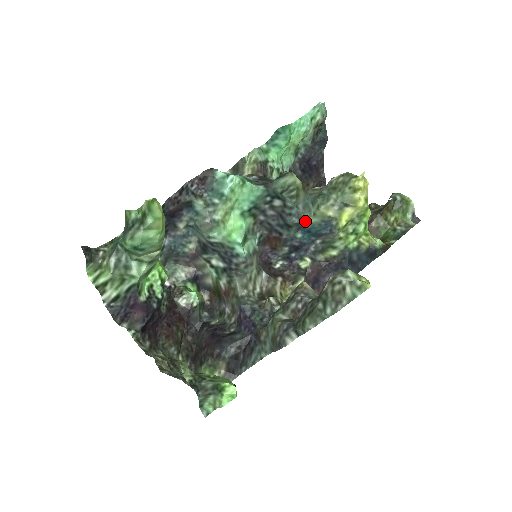
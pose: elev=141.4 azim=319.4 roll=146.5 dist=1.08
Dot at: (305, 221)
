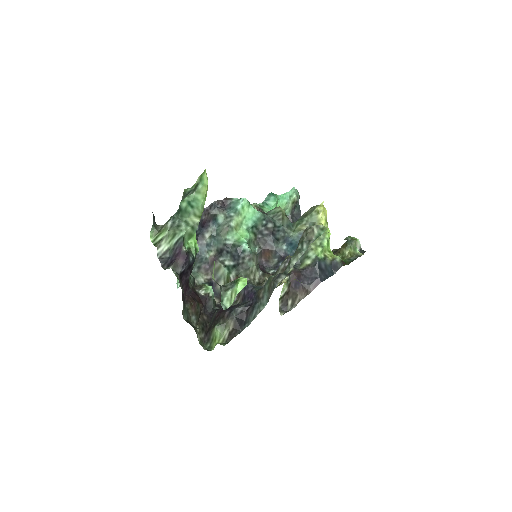
Dot at: (288, 235)
